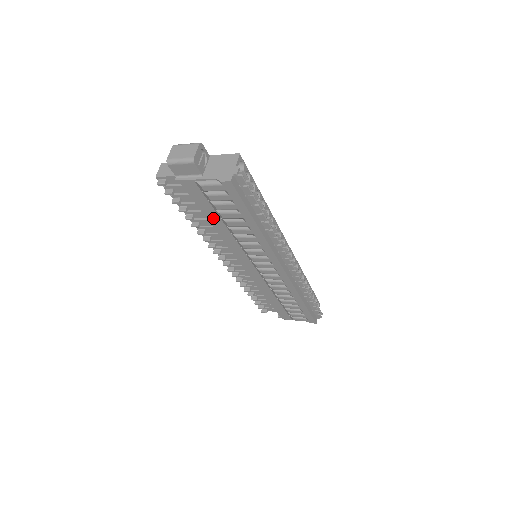
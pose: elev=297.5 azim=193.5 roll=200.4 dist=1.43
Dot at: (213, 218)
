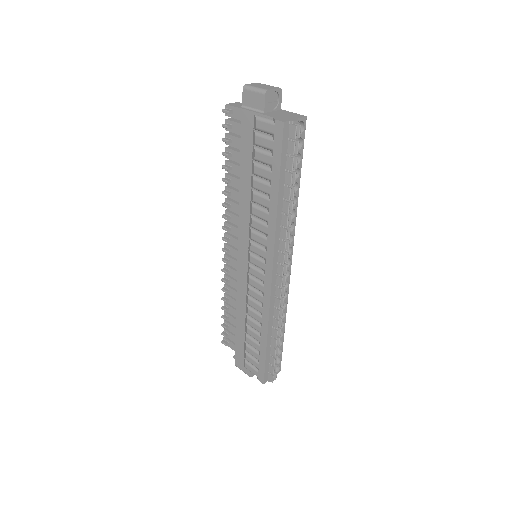
Dot at: (245, 173)
